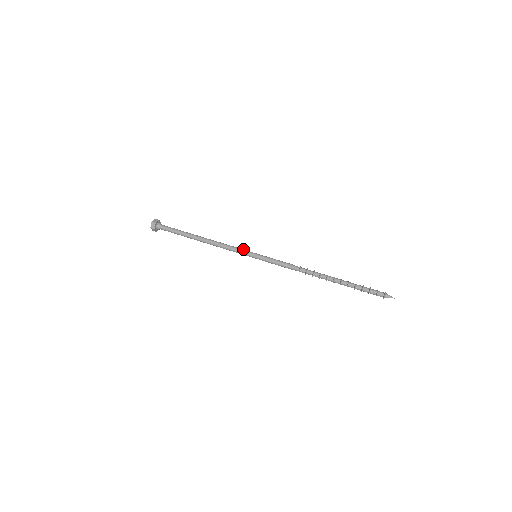
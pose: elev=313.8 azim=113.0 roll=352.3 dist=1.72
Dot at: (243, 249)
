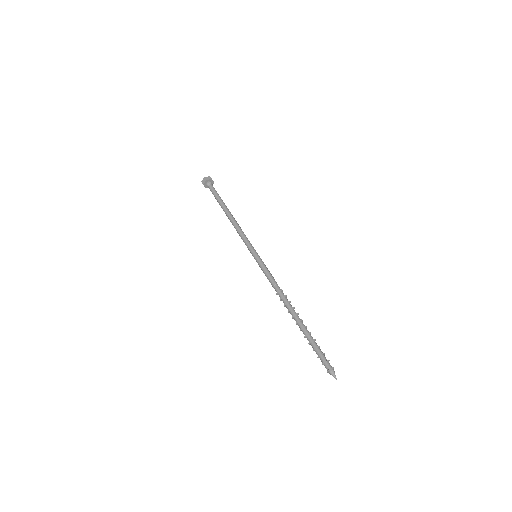
Dot at: (248, 244)
